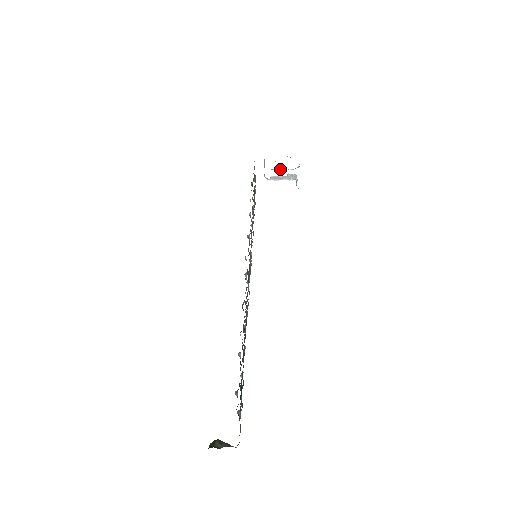
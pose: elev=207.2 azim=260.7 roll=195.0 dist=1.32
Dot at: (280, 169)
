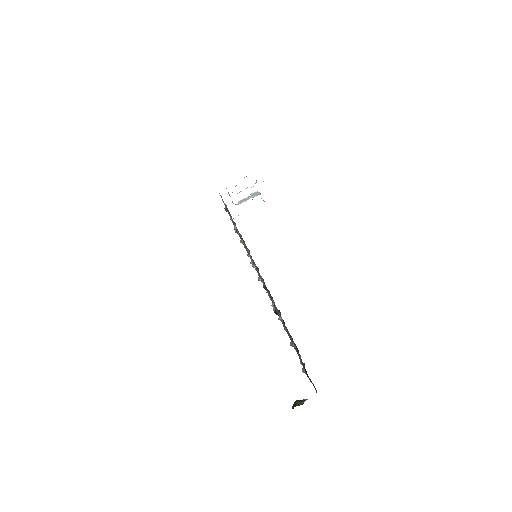
Dot at: occluded
